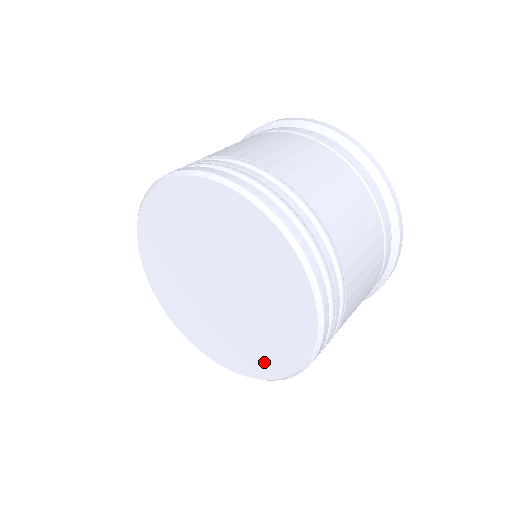
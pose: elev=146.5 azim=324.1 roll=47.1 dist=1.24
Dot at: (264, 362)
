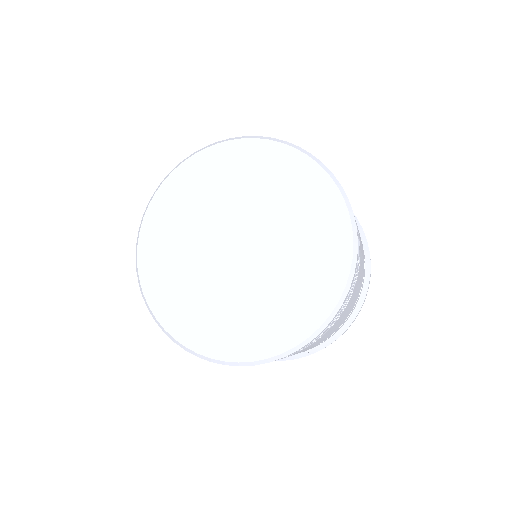
Dot at: (258, 337)
